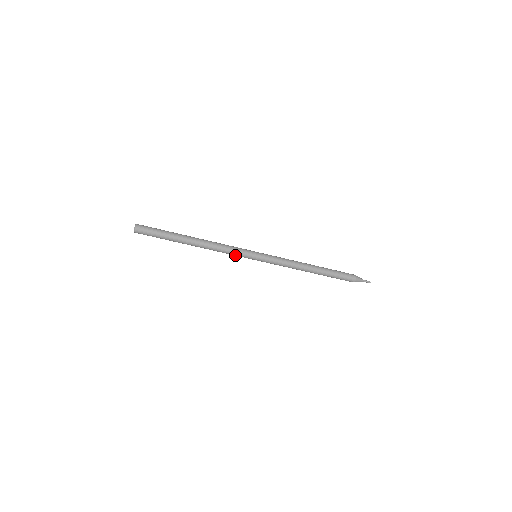
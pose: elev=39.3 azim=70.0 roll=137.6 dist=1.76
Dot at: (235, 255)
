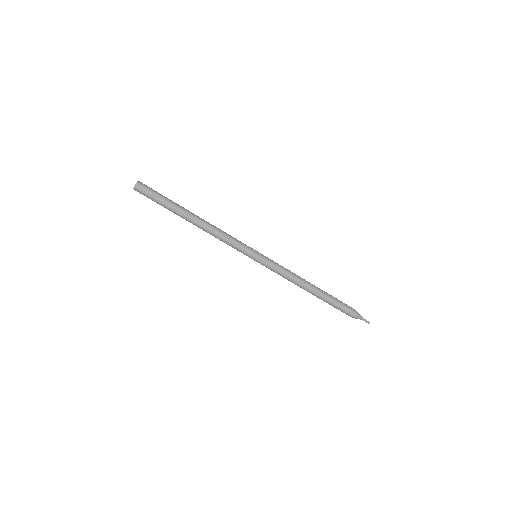
Dot at: (234, 248)
